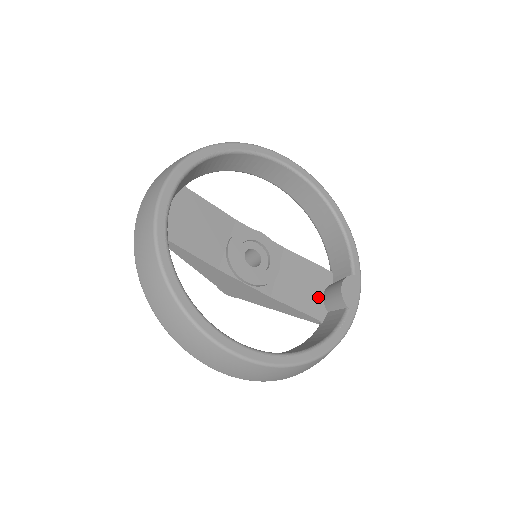
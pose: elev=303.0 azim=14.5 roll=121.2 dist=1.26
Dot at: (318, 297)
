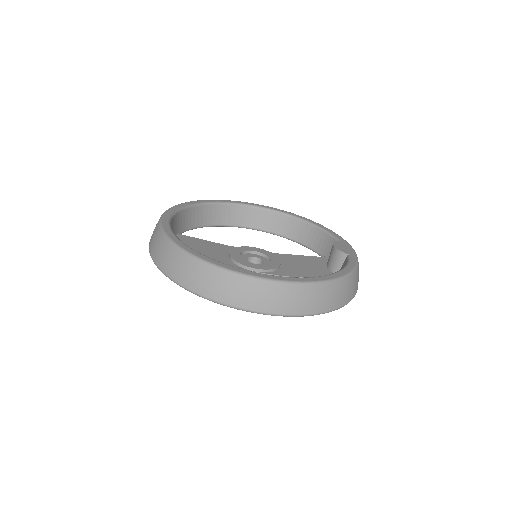
Dot at: (323, 270)
